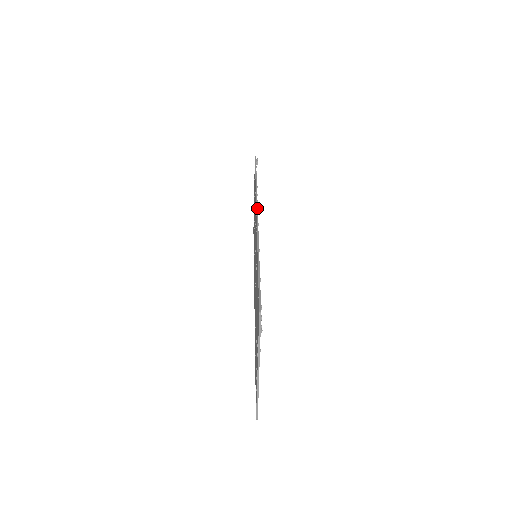
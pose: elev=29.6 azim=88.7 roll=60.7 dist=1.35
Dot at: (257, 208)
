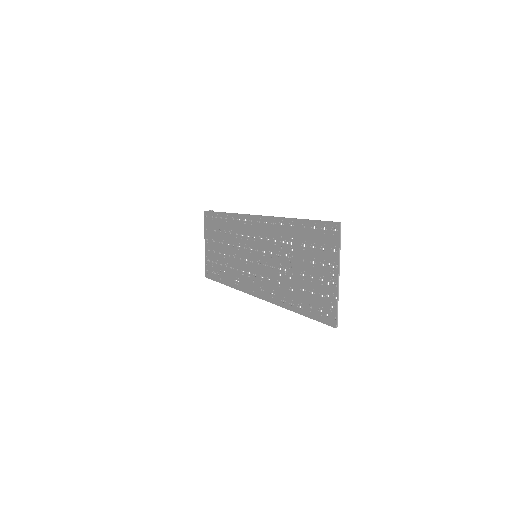
Dot at: (256, 215)
